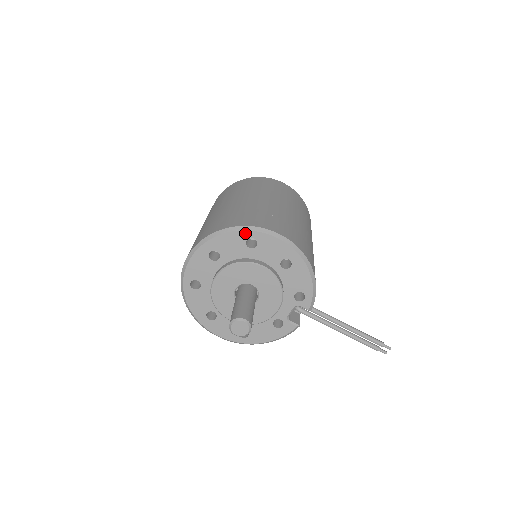
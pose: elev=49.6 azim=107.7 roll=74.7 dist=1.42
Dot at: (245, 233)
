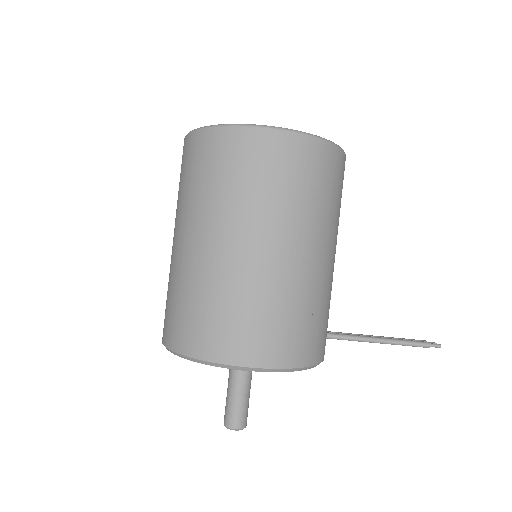
Dot at: (206, 363)
